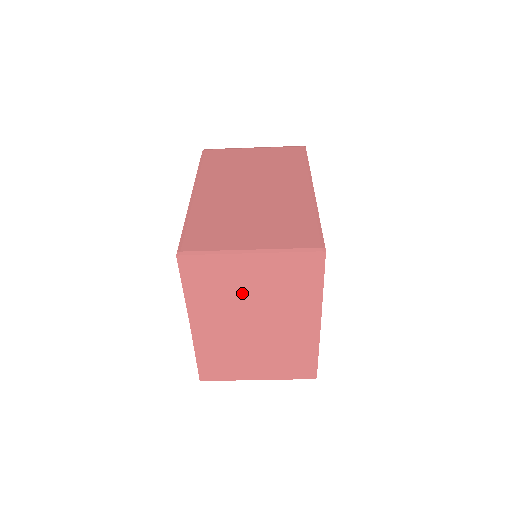
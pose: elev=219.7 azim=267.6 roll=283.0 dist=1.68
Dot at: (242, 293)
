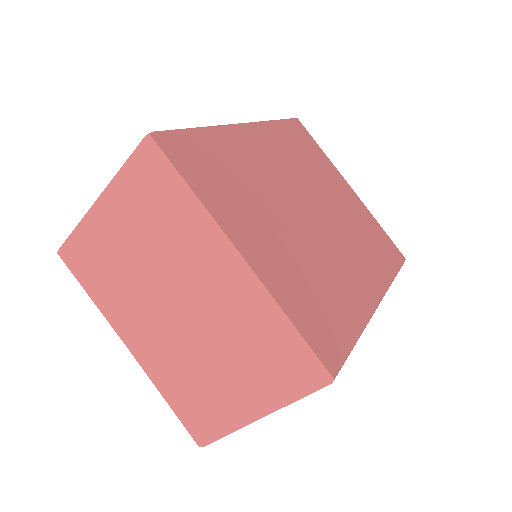
Dot at: (131, 264)
